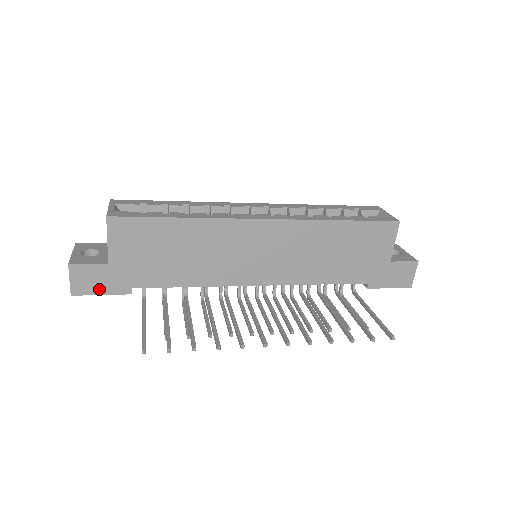
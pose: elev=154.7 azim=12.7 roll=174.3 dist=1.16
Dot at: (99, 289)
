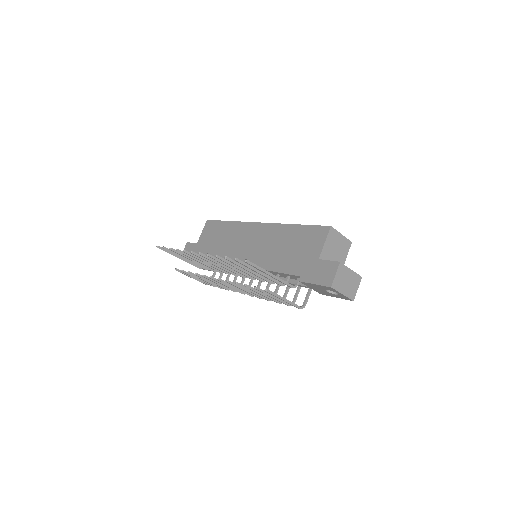
Dot at: occluded
